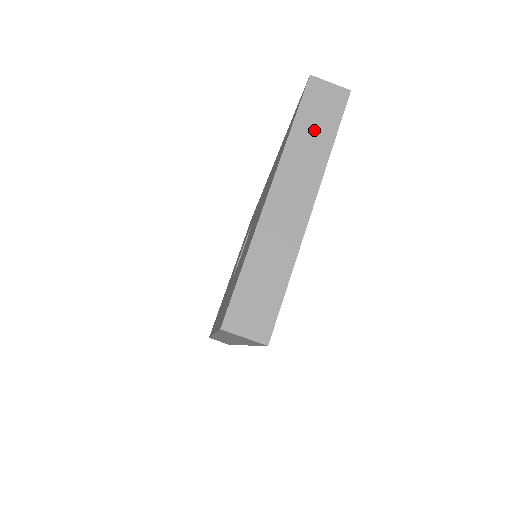
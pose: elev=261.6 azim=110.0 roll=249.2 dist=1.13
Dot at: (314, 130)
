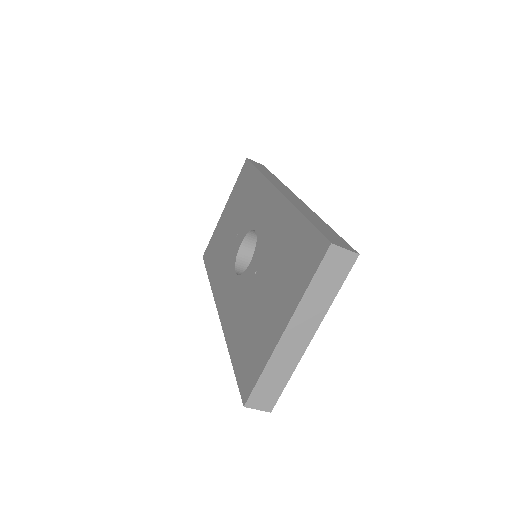
Dot at: (325, 286)
